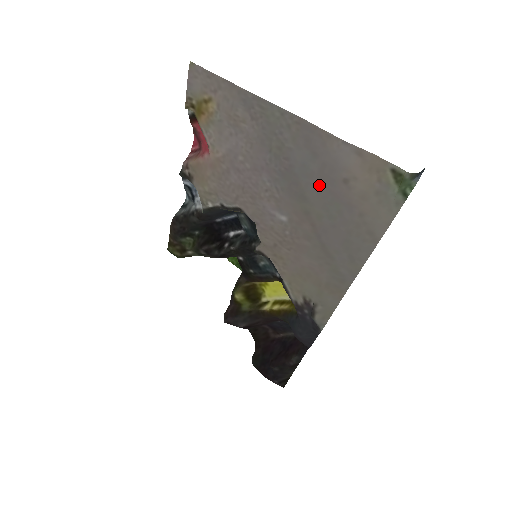
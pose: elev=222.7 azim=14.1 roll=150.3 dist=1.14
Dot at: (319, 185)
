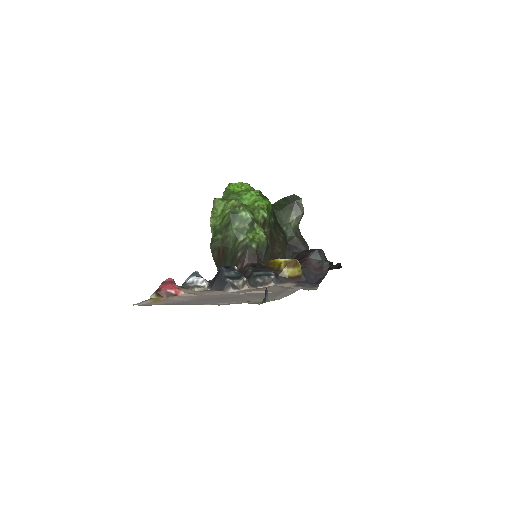
Dot at: (235, 300)
